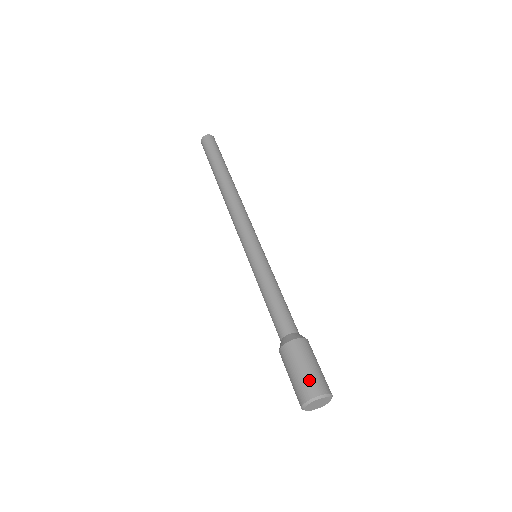
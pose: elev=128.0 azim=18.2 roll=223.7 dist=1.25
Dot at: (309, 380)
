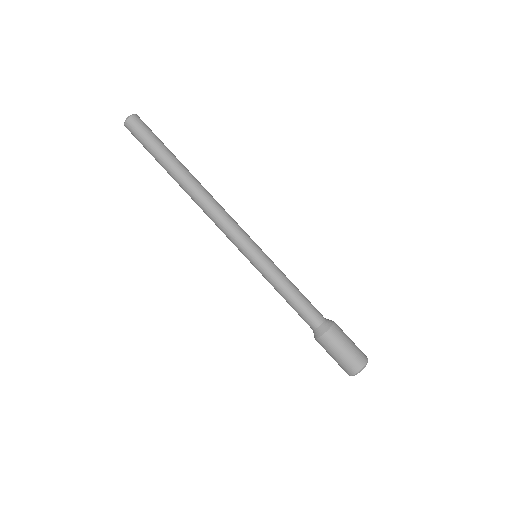
Dot at: (357, 353)
